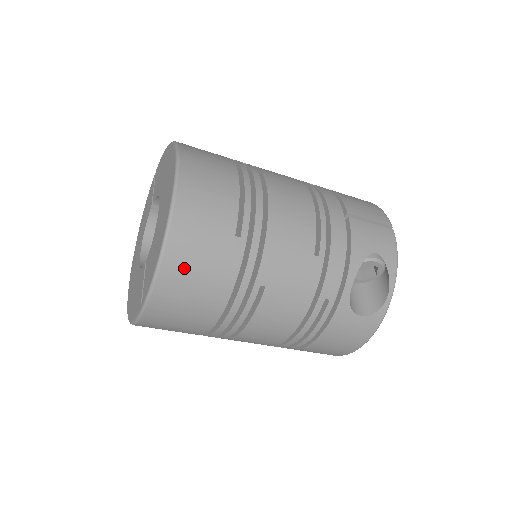
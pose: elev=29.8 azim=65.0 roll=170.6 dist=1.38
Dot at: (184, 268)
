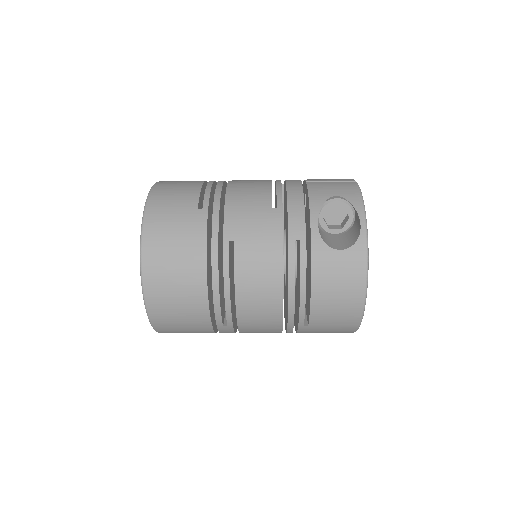
Dot at: (161, 240)
